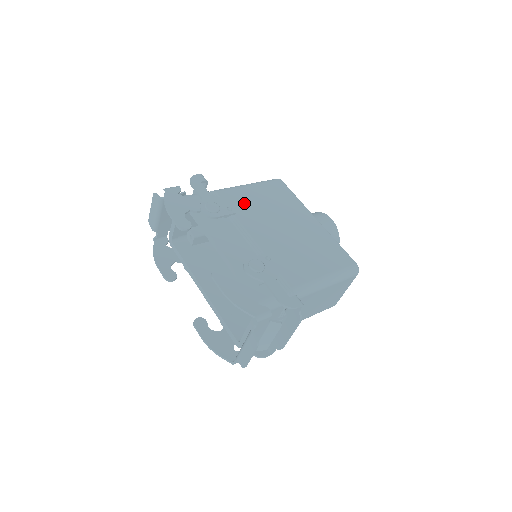
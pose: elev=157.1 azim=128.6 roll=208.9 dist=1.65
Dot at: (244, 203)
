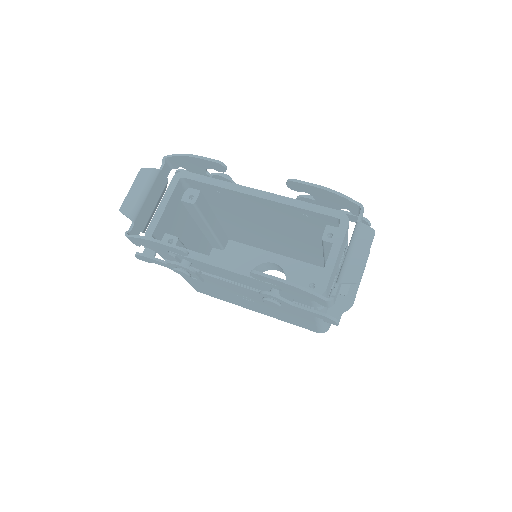
Dot at: occluded
